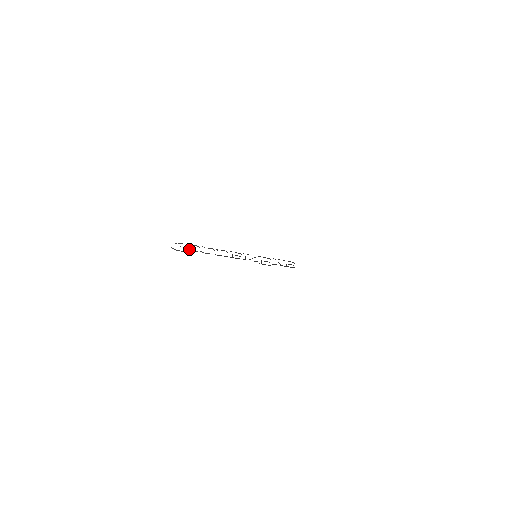
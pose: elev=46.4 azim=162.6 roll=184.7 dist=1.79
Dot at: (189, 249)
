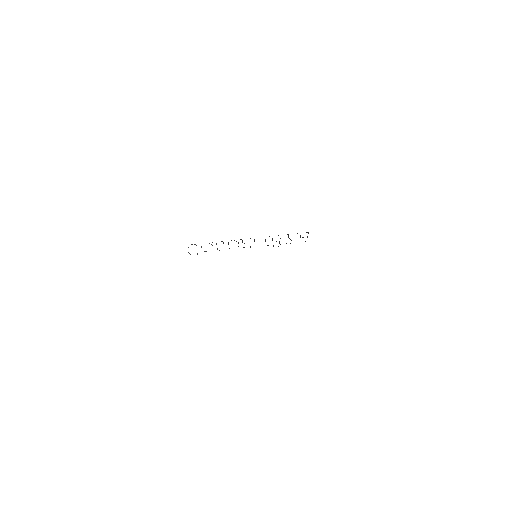
Dot at: occluded
